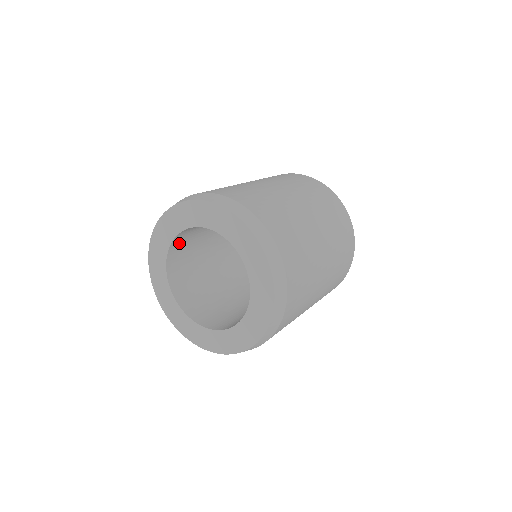
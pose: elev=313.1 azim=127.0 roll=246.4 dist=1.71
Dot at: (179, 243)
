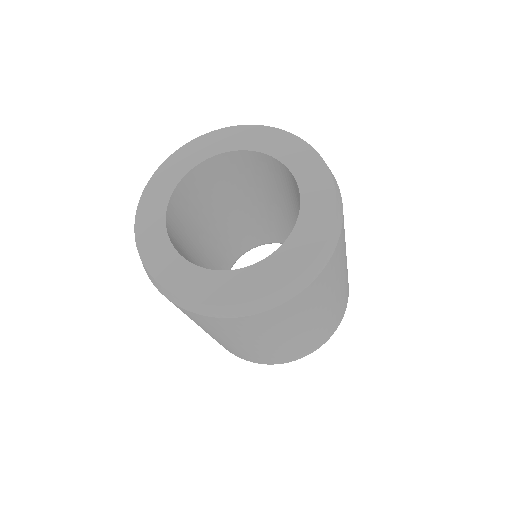
Dot at: (197, 179)
